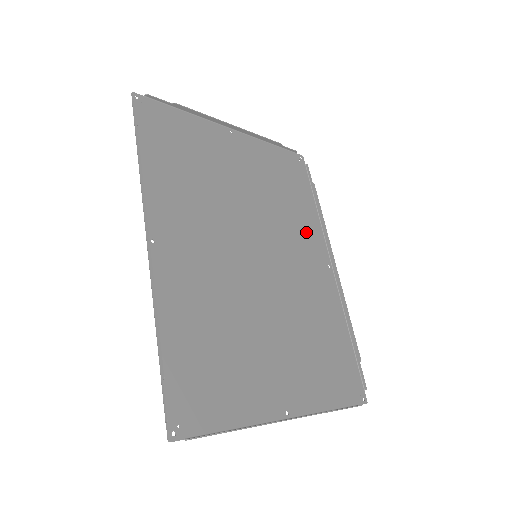
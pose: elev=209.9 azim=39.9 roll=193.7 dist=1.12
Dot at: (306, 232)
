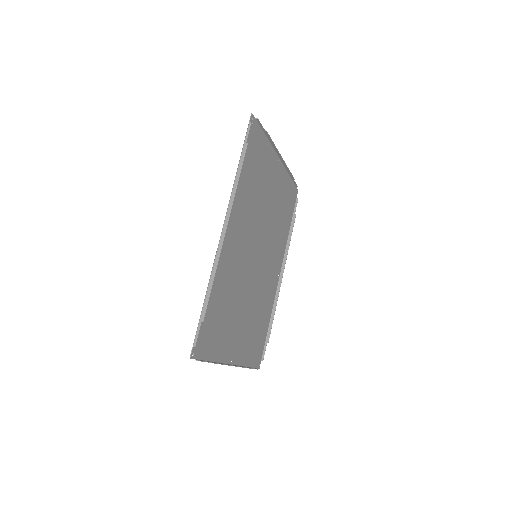
Dot at: (279, 247)
